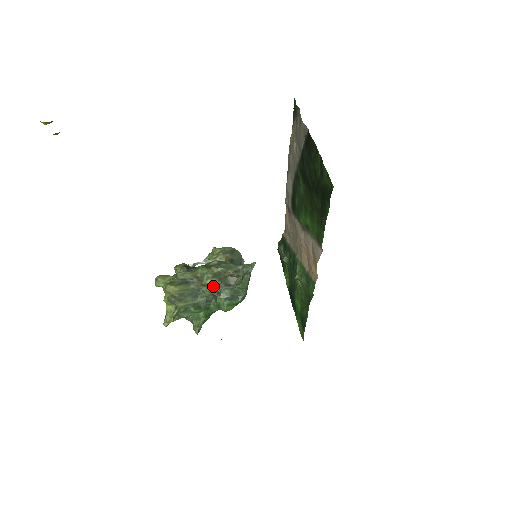
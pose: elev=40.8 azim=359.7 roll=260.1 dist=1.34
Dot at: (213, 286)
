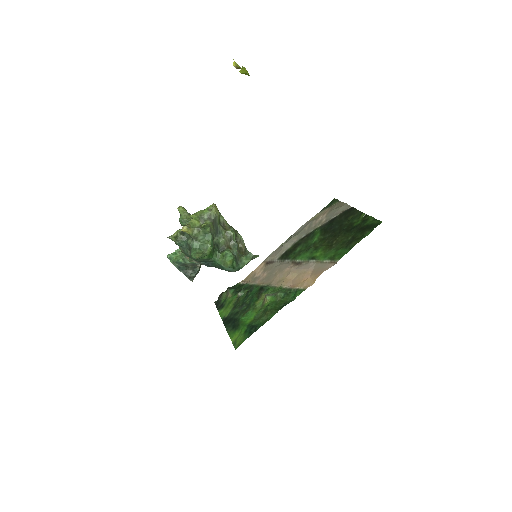
Dot at: (231, 240)
